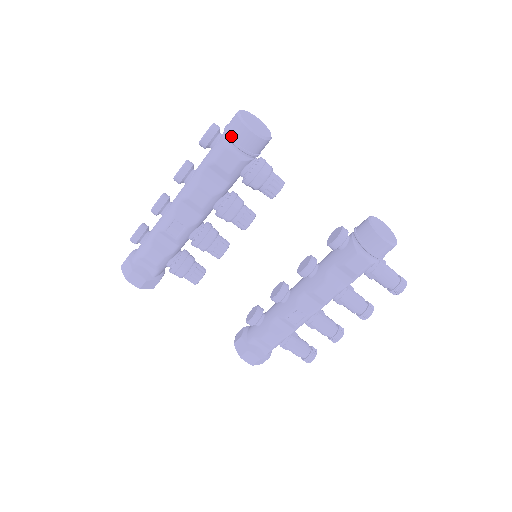
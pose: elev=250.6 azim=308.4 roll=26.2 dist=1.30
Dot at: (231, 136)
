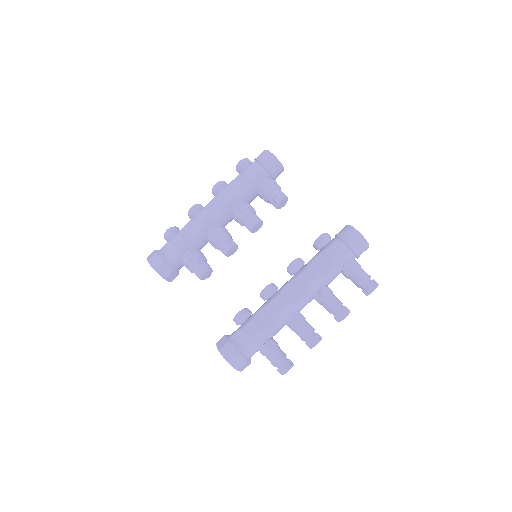
Dot at: (258, 158)
